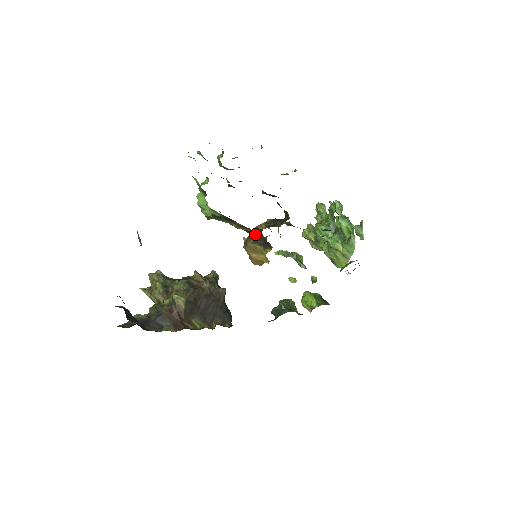
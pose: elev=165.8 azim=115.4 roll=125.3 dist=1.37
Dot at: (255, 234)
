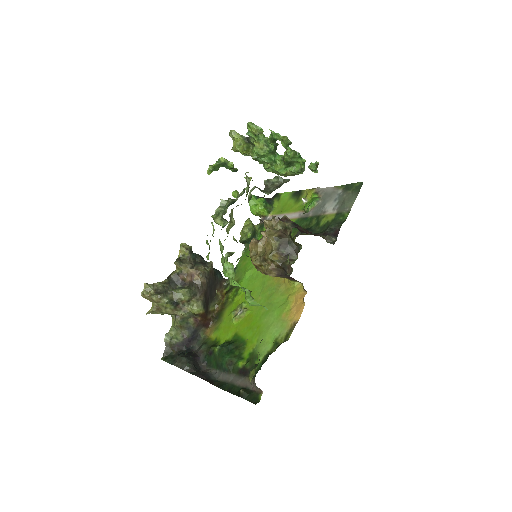
Dot at: occluded
